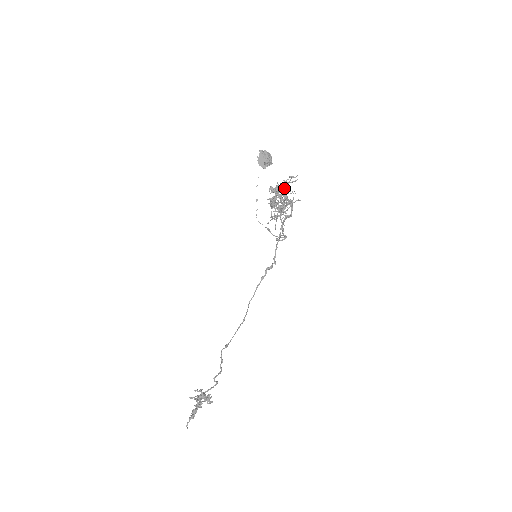
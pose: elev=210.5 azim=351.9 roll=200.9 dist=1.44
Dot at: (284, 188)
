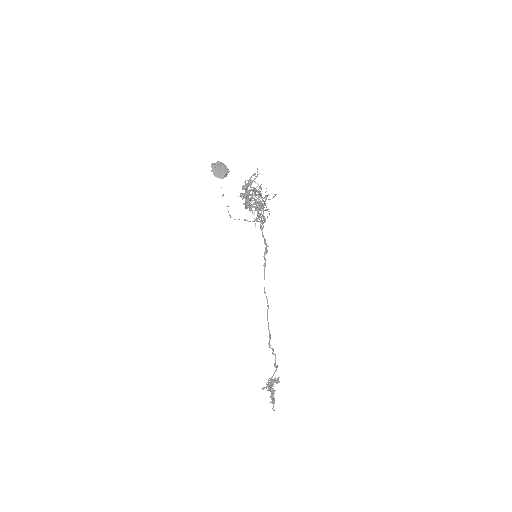
Dot at: (252, 187)
